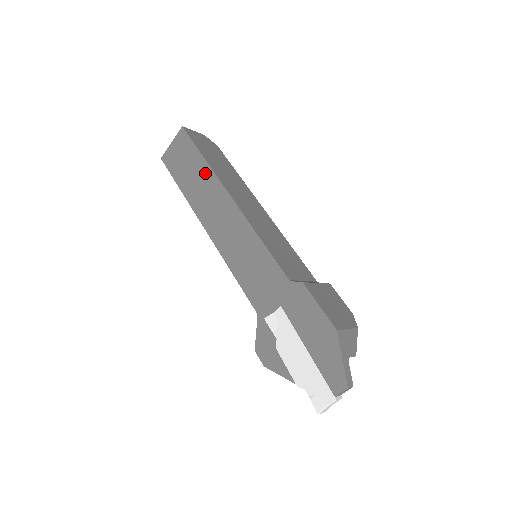
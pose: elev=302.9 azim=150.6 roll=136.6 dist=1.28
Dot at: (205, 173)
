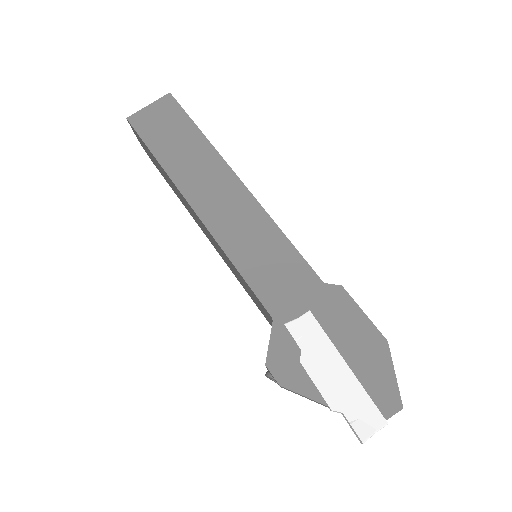
Dot at: (202, 148)
